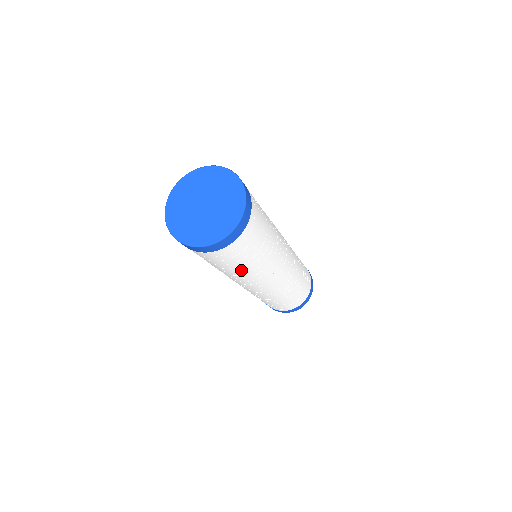
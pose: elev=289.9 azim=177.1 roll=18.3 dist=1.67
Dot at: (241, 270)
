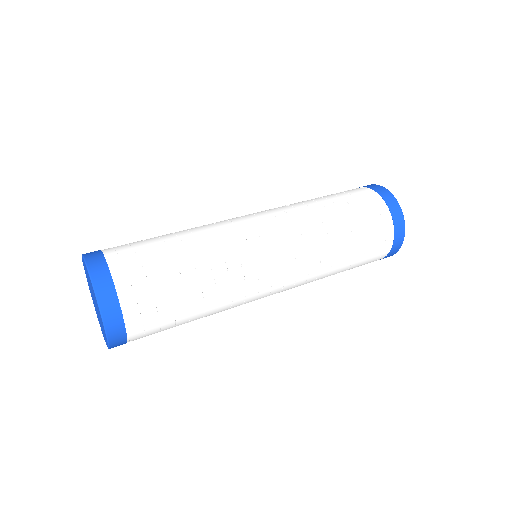
Dot at: (203, 310)
